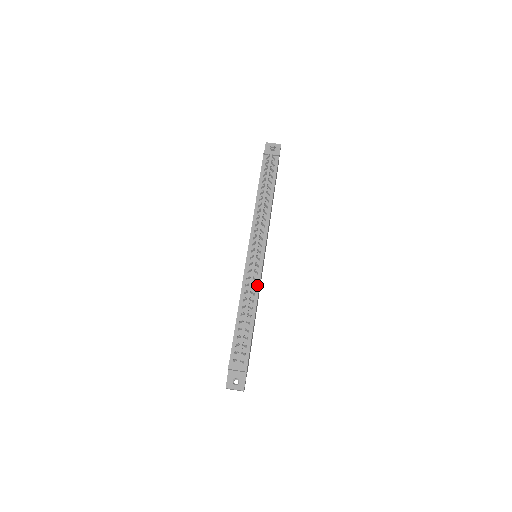
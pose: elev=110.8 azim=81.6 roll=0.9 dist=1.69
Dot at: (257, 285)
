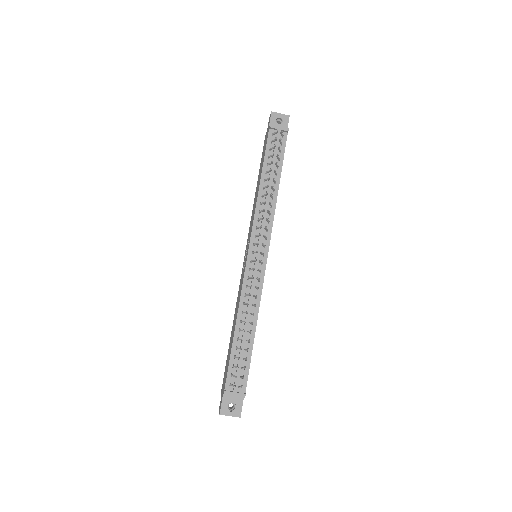
Dot at: (258, 294)
